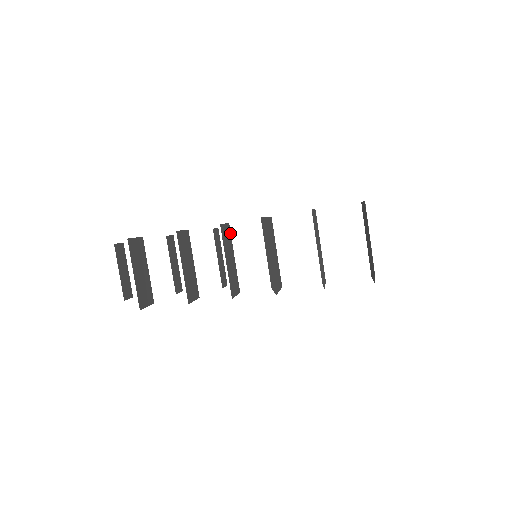
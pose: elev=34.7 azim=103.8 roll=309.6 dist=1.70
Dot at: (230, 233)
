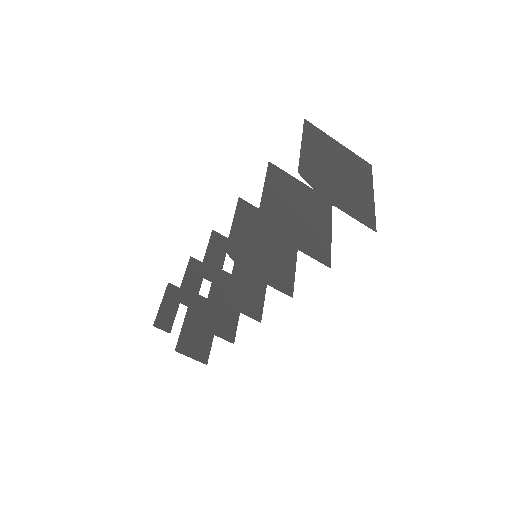
Dot at: occluded
